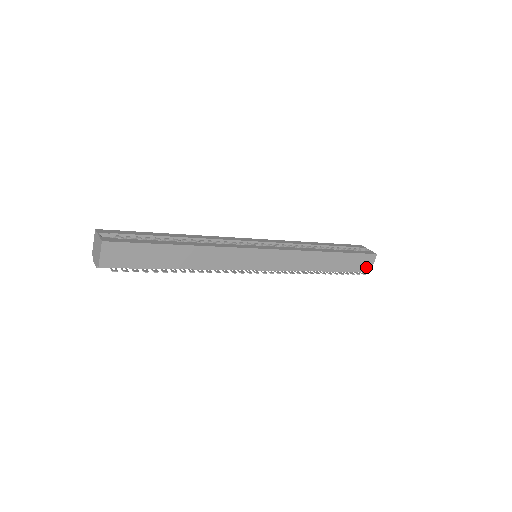
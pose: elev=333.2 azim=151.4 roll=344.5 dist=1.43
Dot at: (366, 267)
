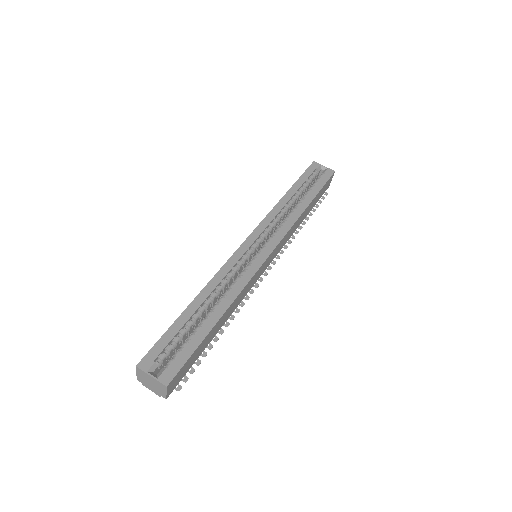
Dot at: (327, 187)
